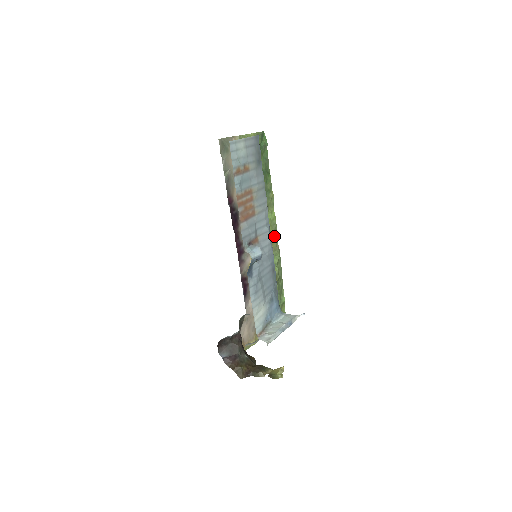
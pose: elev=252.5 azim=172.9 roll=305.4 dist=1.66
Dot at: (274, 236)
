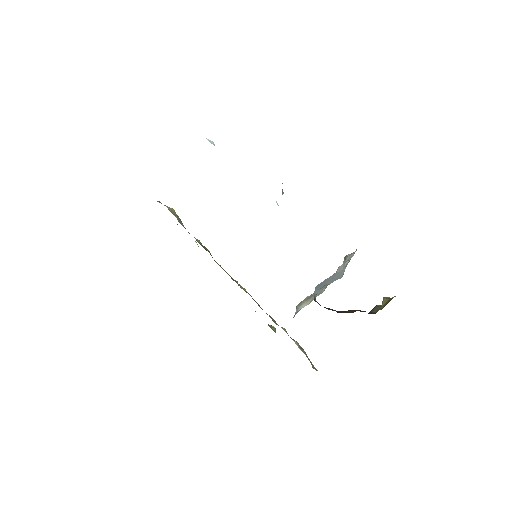
Dot at: occluded
